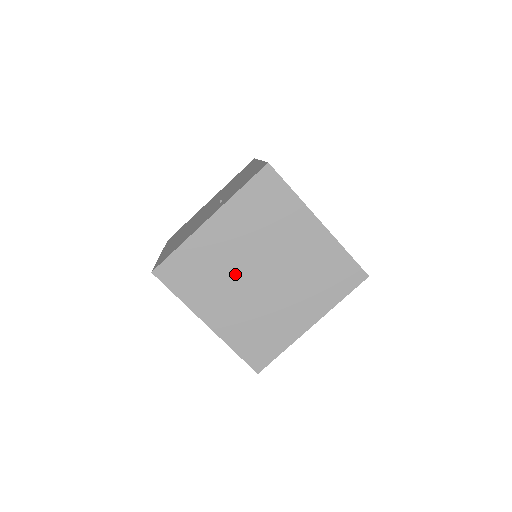
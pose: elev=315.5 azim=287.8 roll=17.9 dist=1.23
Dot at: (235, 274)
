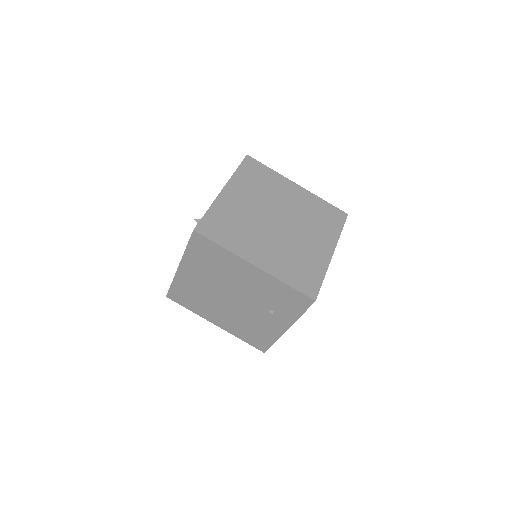
Dot at: occluded
